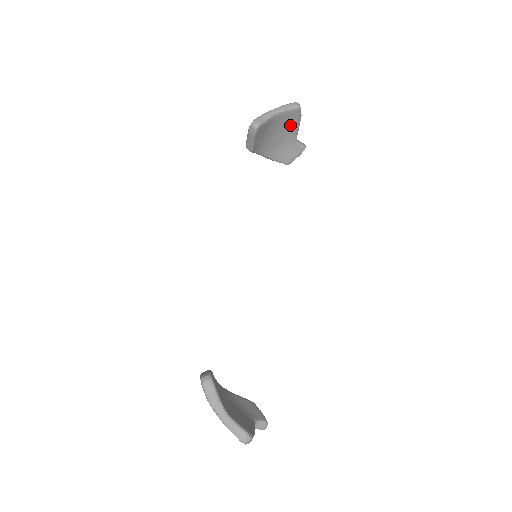
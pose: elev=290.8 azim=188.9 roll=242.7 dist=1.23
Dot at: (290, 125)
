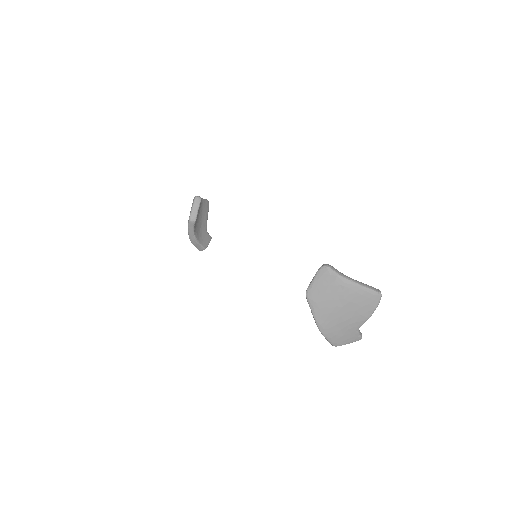
Dot at: (204, 214)
